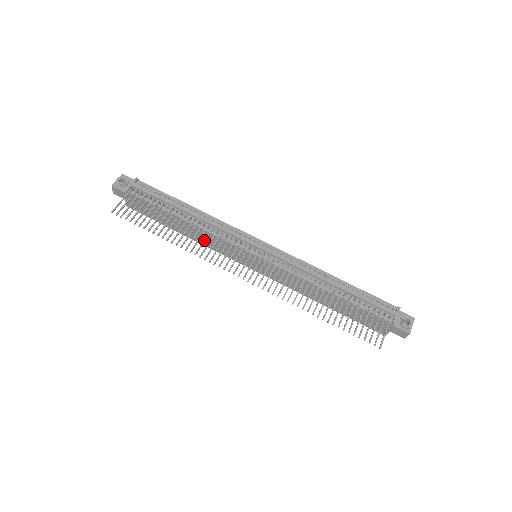
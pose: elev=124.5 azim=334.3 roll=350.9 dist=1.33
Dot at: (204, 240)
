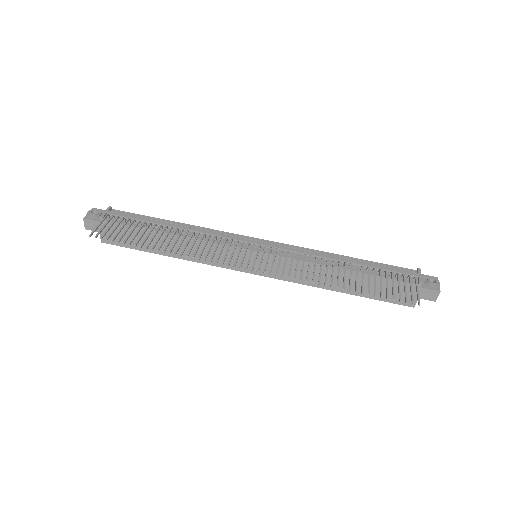
Dot at: (198, 244)
